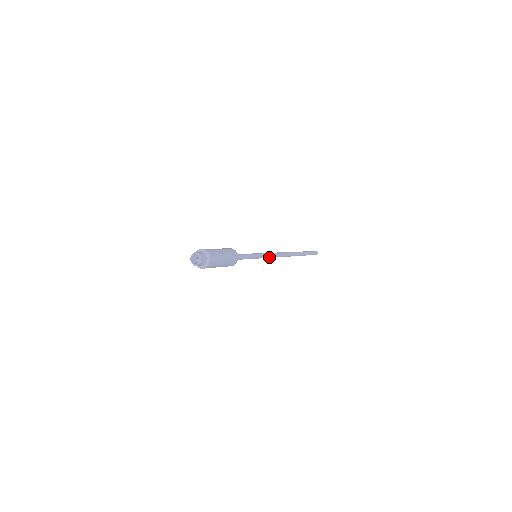
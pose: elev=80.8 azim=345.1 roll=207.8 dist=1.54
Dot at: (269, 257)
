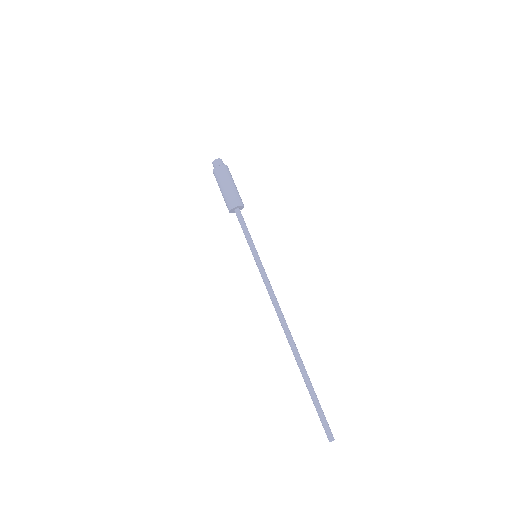
Dot at: (266, 283)
